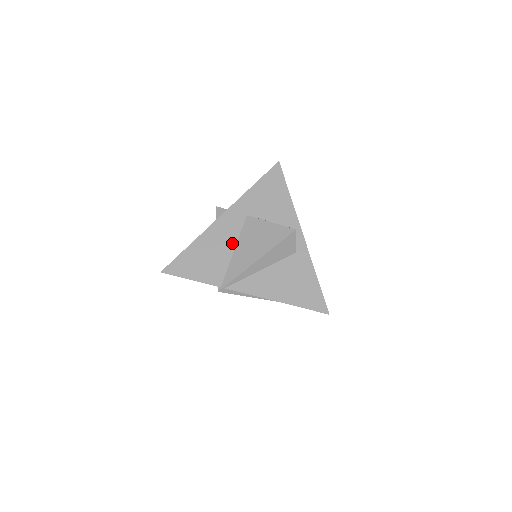
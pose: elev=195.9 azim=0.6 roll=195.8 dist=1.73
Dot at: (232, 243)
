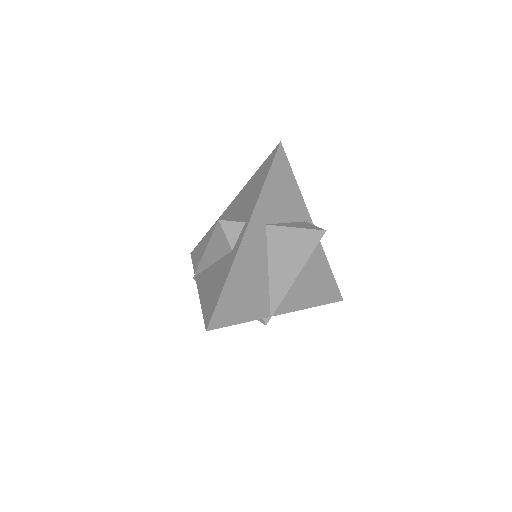
Dot at: occluded
